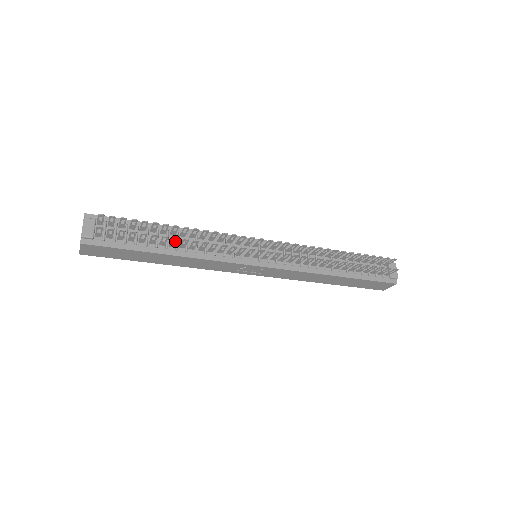
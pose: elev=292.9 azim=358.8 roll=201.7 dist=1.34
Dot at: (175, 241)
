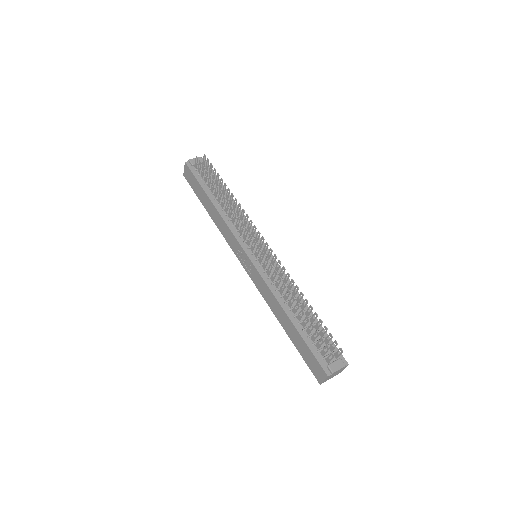
Dot at: occluded
